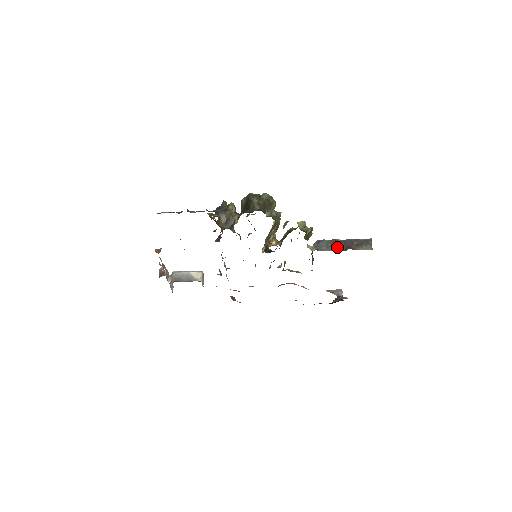
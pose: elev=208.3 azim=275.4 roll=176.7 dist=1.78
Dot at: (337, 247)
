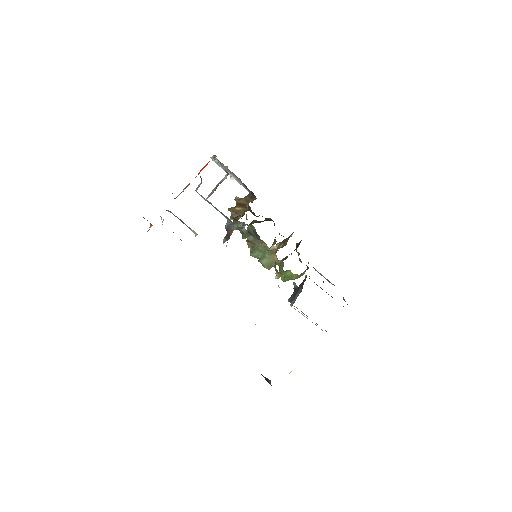
Dot at: occluded
